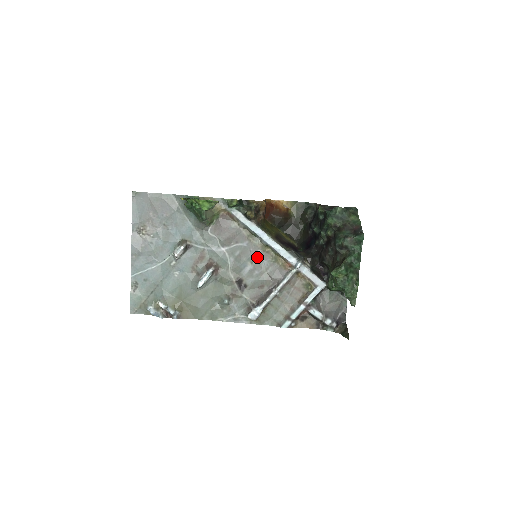
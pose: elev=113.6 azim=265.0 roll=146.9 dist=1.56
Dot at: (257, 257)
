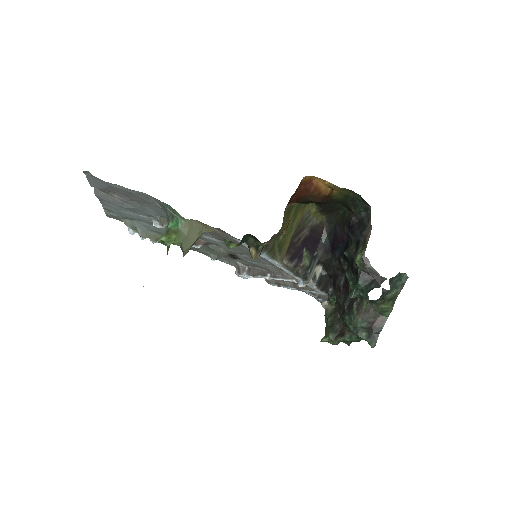
Dot at: occluded
